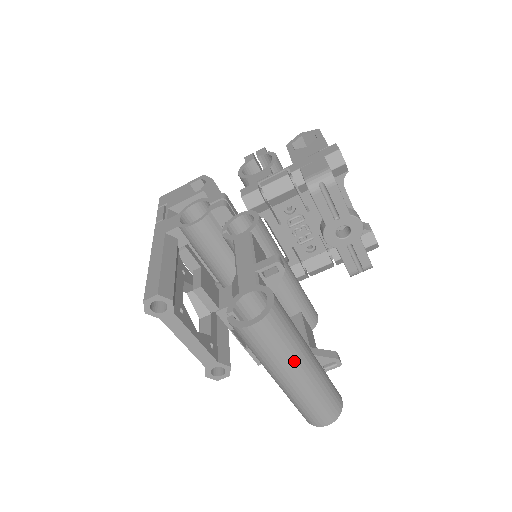
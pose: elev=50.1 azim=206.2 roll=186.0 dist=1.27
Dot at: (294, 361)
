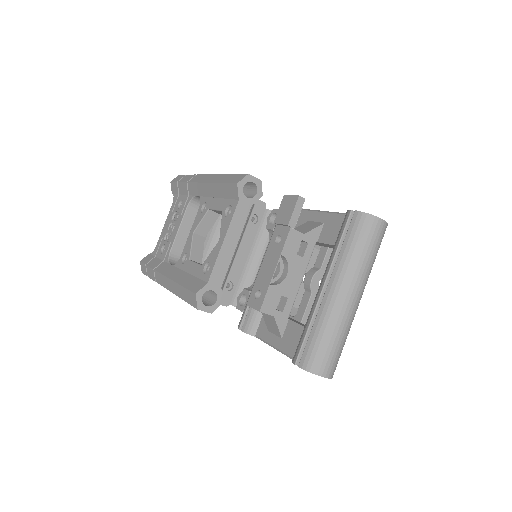
Dot at: (367, 279)
